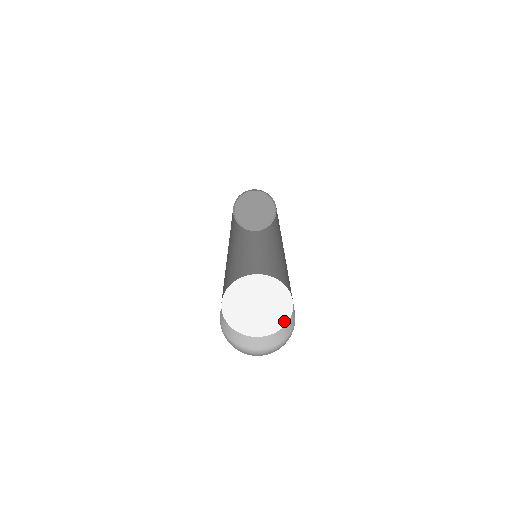
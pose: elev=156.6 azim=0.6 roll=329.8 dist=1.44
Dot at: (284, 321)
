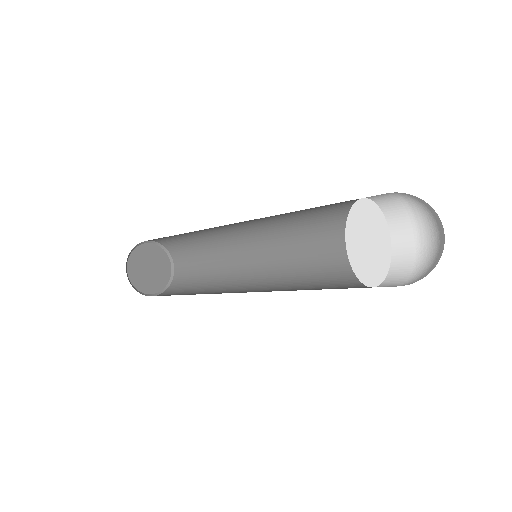
Dot at: (384, 274)
